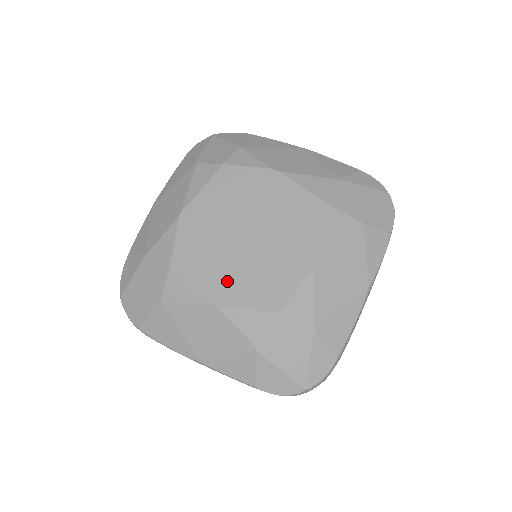
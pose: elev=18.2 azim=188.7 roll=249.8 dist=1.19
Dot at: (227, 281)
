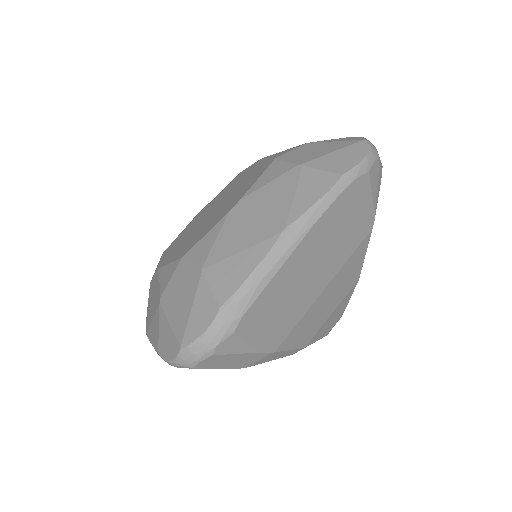
Dot at: (178, 248)
